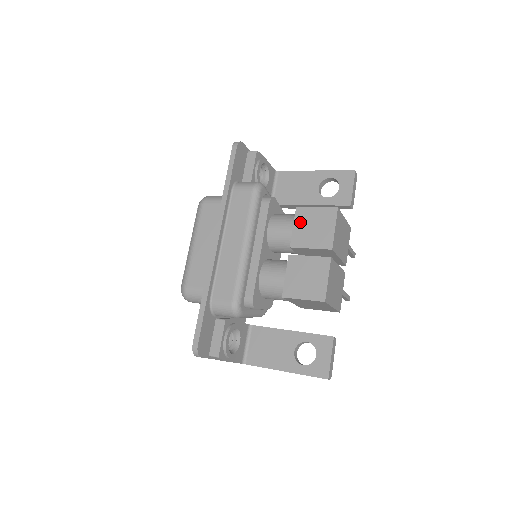
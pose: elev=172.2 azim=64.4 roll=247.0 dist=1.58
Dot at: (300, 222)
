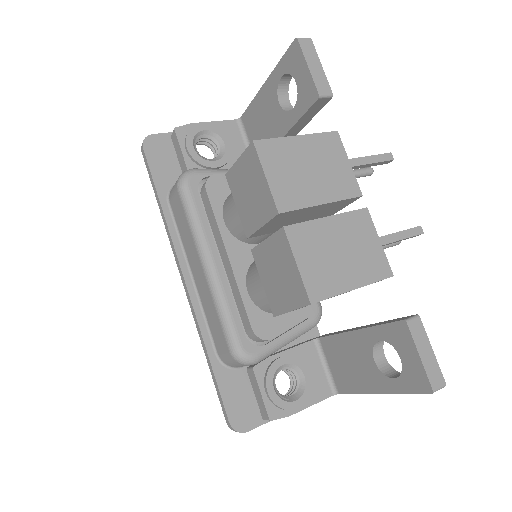
Dot at: (237, 195)
